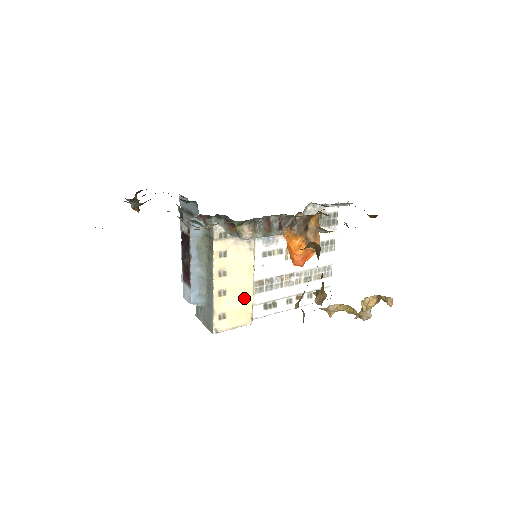
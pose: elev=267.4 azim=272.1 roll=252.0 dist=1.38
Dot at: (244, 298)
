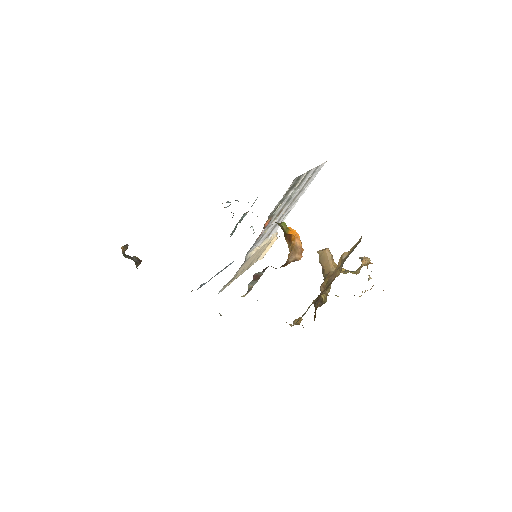
Dot at: (264, 247)
